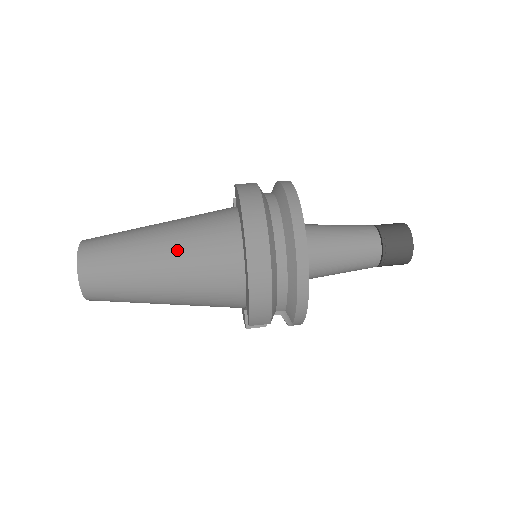
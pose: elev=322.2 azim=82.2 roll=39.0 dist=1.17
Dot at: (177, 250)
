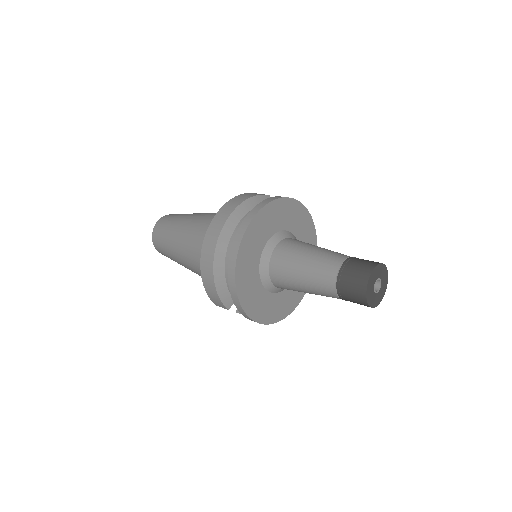
Dot at: (190, 233)
